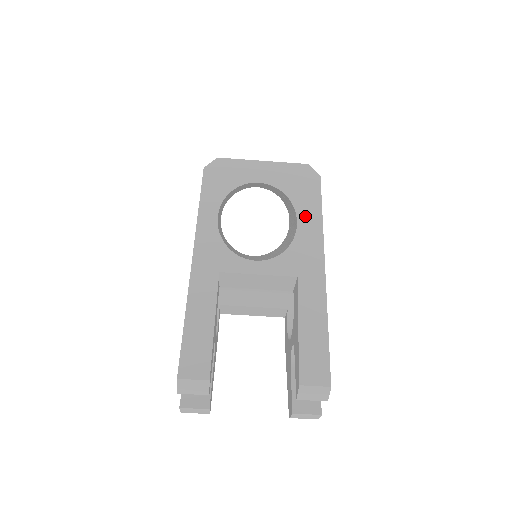
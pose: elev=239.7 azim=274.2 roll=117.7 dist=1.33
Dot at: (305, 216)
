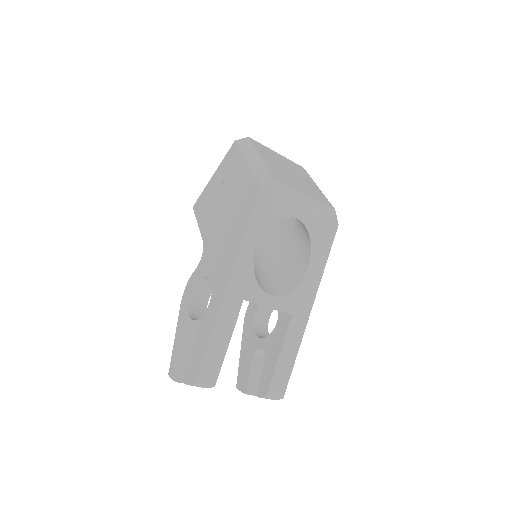
Dot at: (315, 262)
